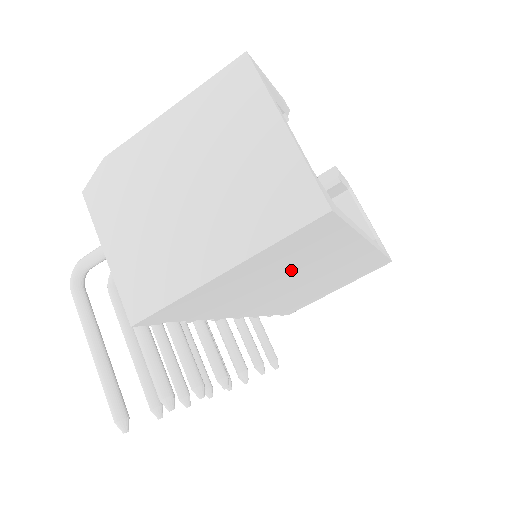
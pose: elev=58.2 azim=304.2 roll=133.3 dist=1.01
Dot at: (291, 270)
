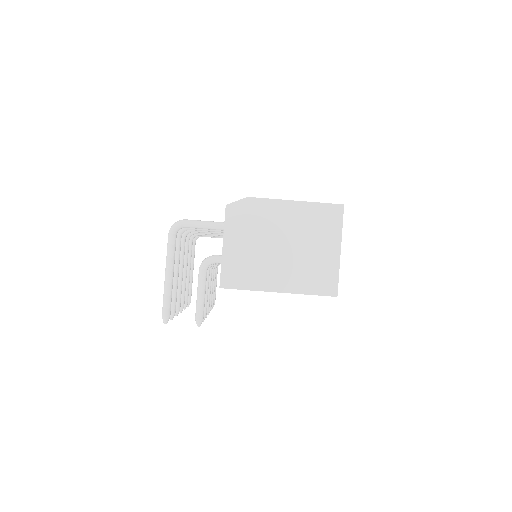
Dot at: occluded
